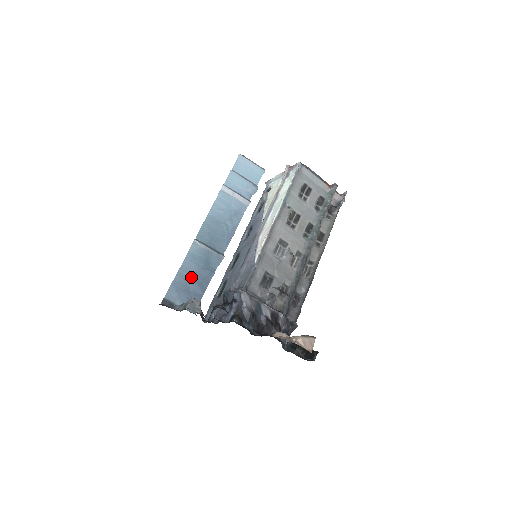
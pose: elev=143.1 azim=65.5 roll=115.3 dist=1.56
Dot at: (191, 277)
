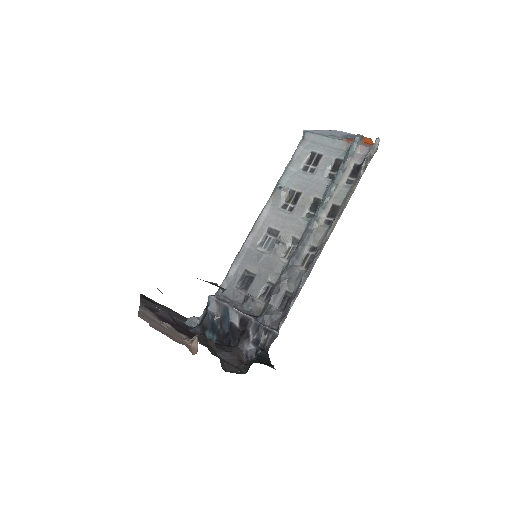
Dot at: occluded
